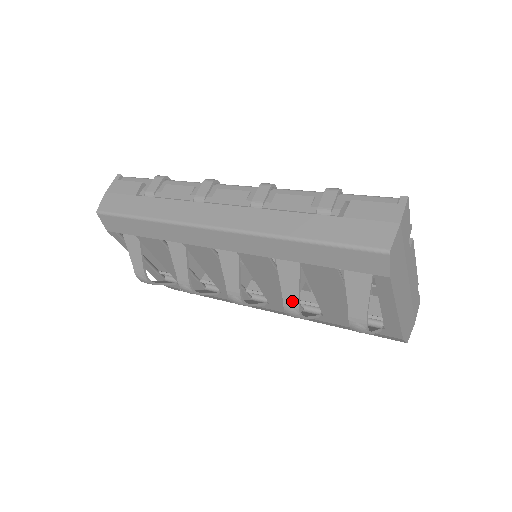
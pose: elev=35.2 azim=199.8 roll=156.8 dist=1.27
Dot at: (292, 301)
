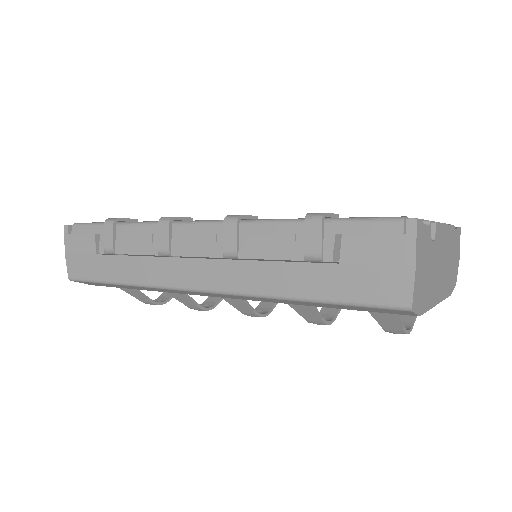
Dot at: (314, 320)
